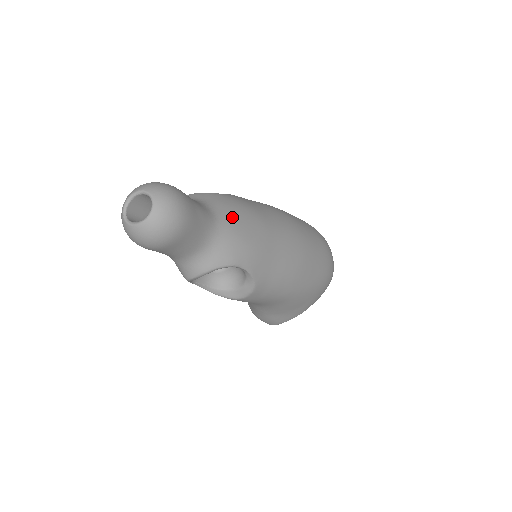
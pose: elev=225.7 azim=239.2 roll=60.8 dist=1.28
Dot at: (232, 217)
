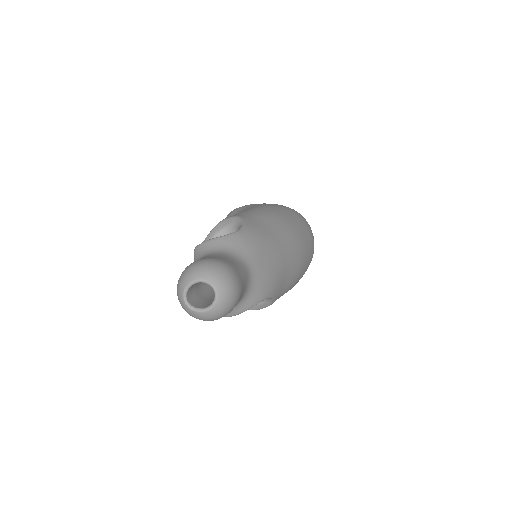
Dot at: (258, 259)
